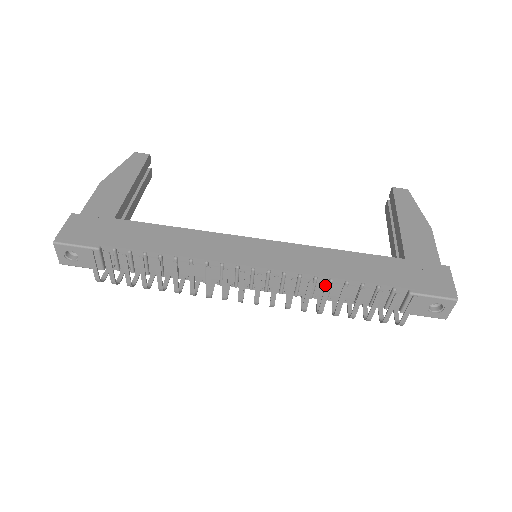
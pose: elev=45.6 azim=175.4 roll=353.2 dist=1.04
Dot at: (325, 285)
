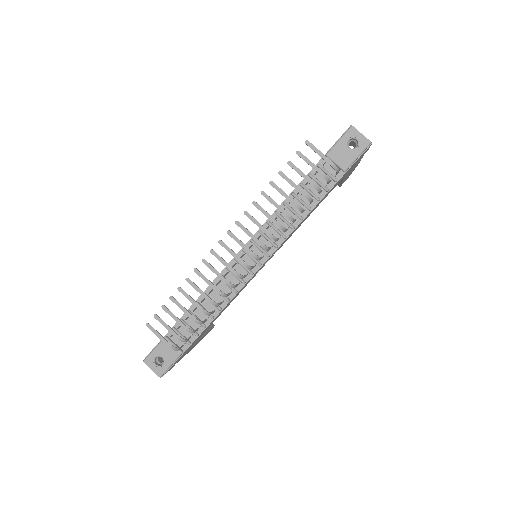
Dot at: occluded
